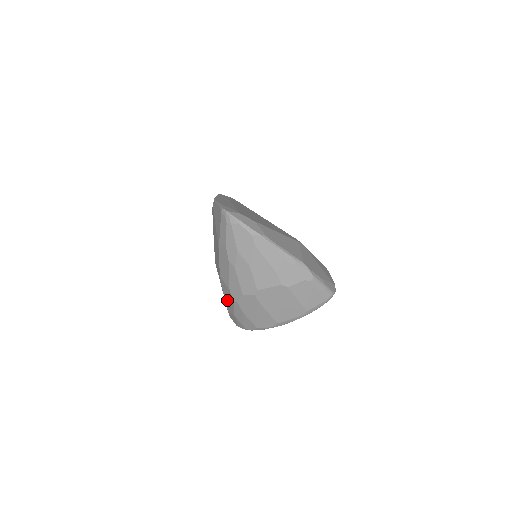
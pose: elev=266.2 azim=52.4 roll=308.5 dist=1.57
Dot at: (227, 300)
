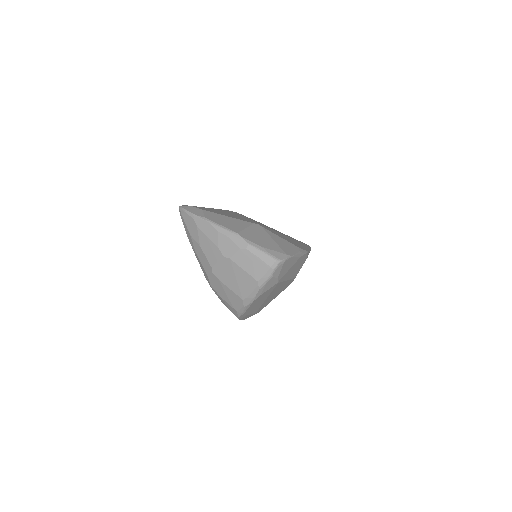
Dot at: occluded
